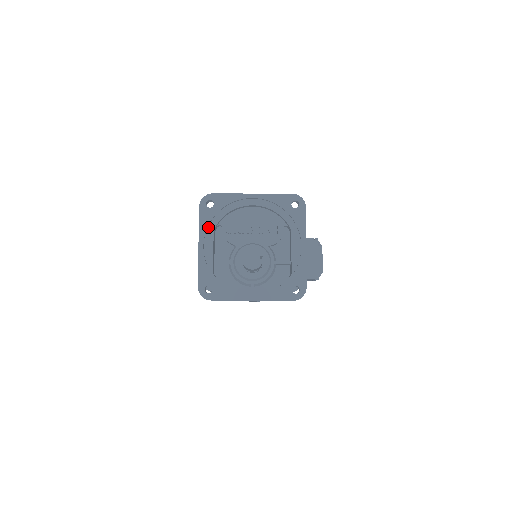
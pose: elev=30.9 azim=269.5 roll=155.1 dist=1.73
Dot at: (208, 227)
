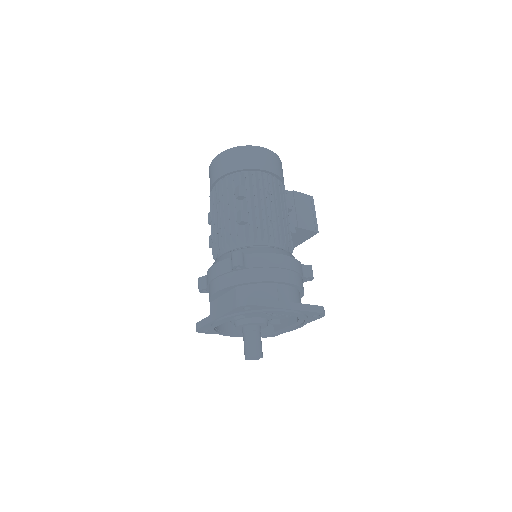
Dot at: (233, 315)
